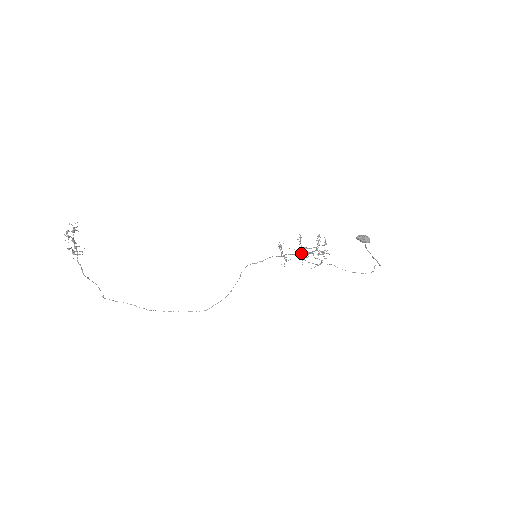
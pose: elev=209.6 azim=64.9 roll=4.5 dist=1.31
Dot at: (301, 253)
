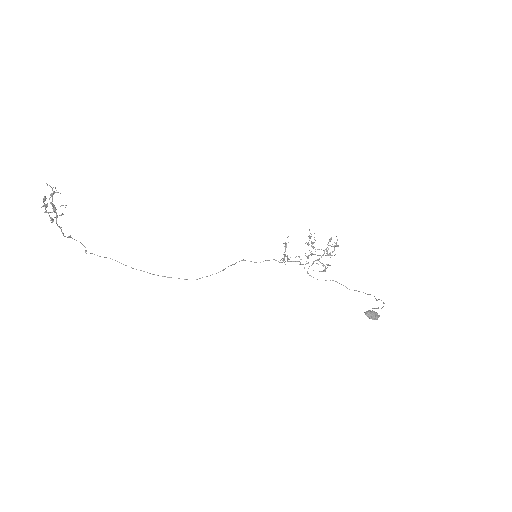
Dot at: occluded
